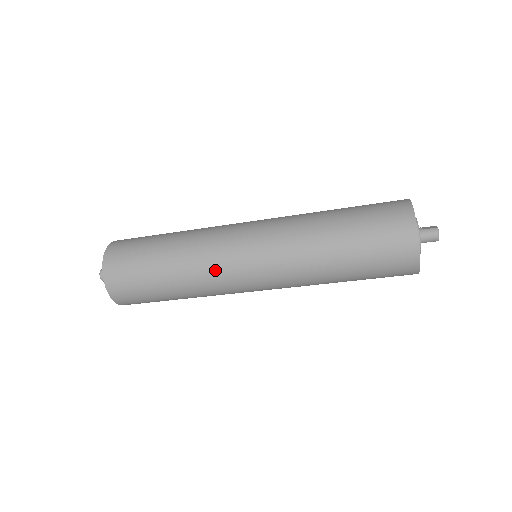
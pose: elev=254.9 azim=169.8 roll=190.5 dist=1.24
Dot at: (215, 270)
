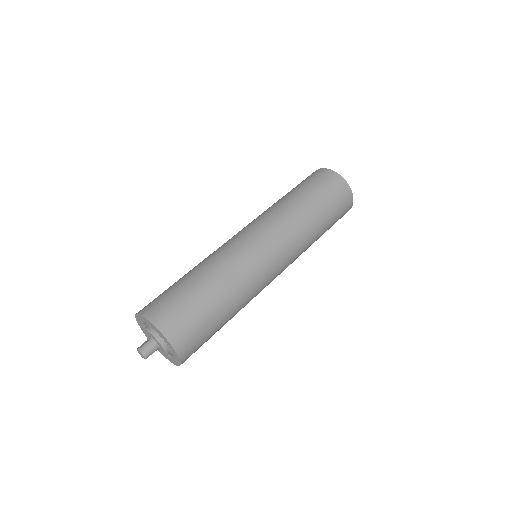
Dot at: (250, 269)
